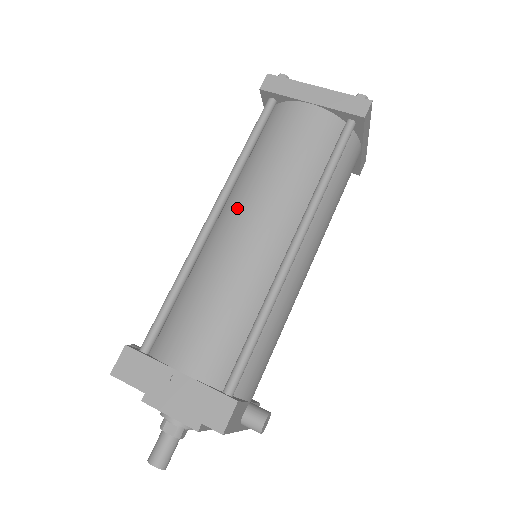
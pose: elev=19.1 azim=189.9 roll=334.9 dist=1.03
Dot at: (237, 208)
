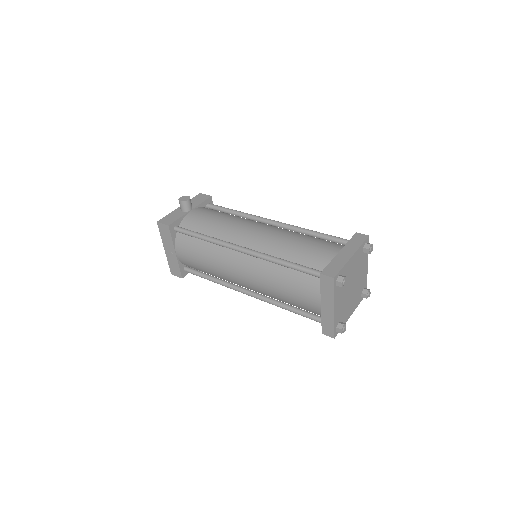
Dot at: (248, 266)
